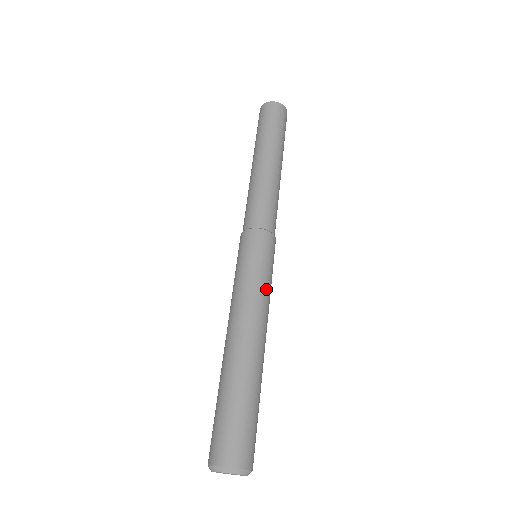
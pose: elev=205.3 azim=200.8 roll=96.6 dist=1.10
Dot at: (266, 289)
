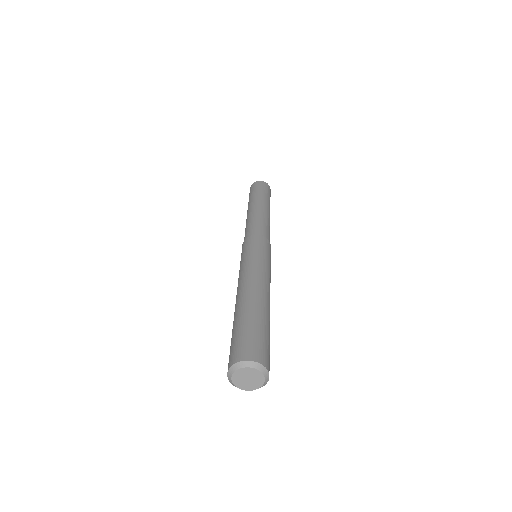
Dot at: (270, 274)
